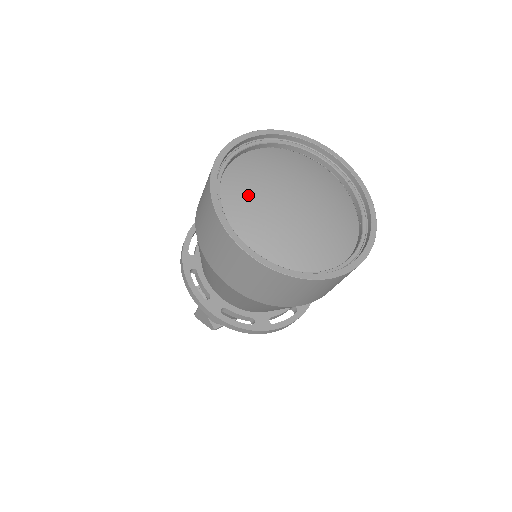
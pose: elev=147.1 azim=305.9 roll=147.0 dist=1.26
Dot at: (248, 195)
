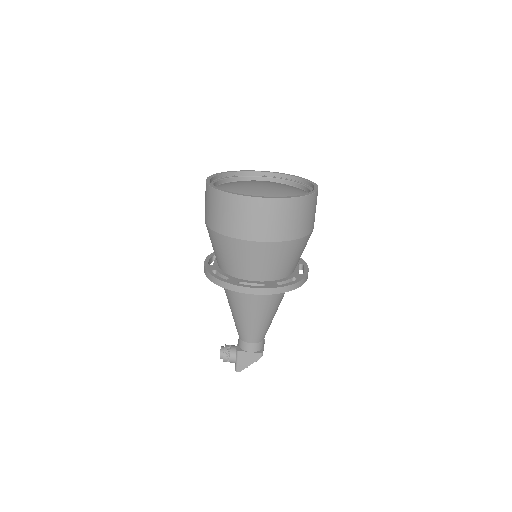
Dot at: (244, 193)
